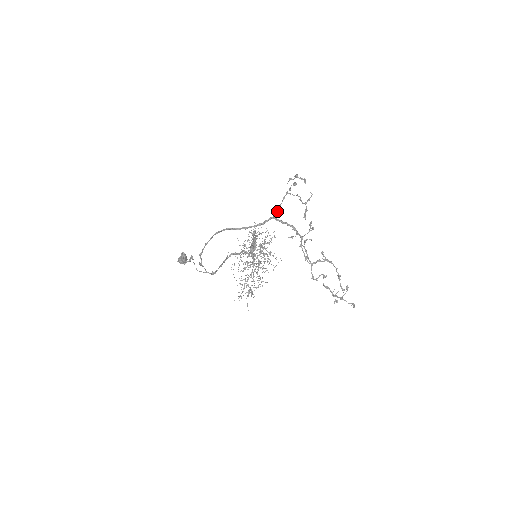
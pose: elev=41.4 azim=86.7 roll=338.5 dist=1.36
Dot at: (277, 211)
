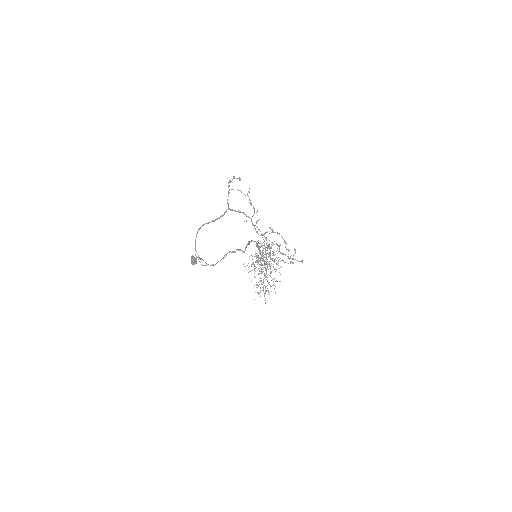
Dot at: (228, 203)
